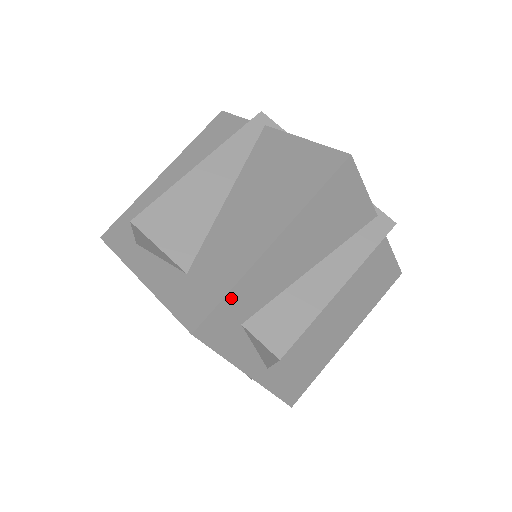
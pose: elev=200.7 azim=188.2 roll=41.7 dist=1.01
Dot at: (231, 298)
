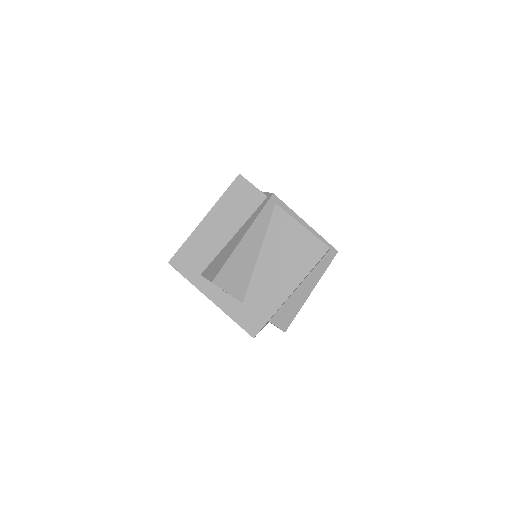
Dot at: occluded
